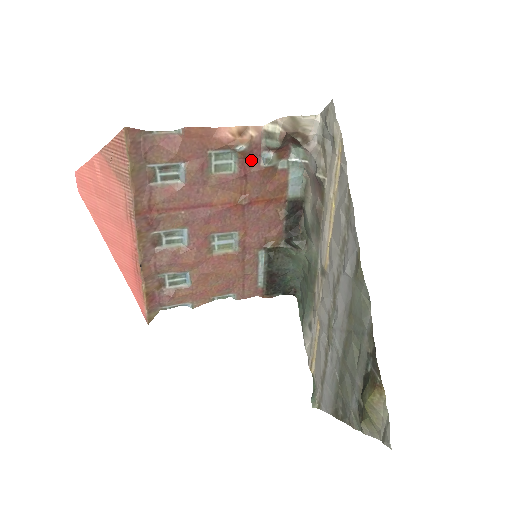
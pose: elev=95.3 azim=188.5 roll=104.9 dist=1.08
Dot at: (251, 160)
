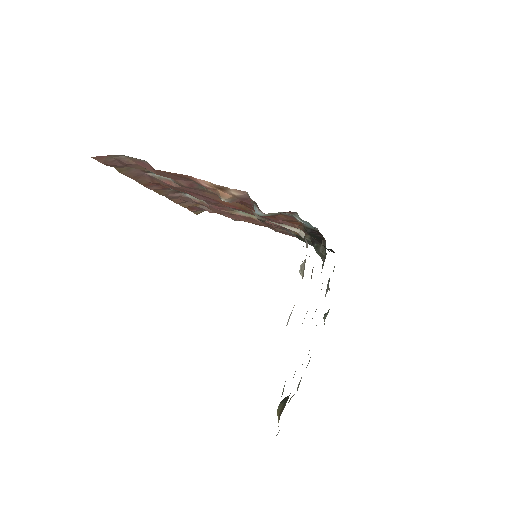
Dot at: occluded
